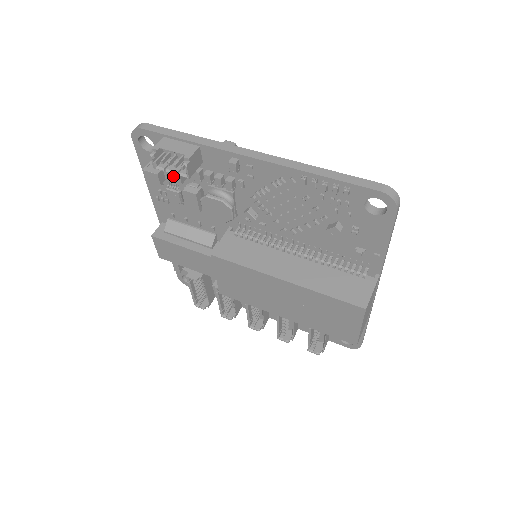
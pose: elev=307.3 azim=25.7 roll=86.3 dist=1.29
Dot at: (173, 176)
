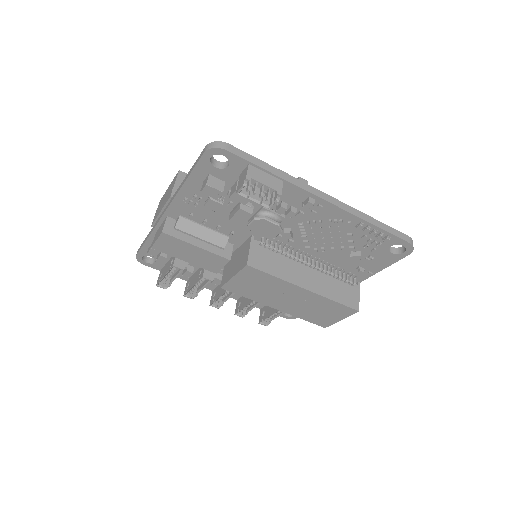
Dot at: (241, 198)
